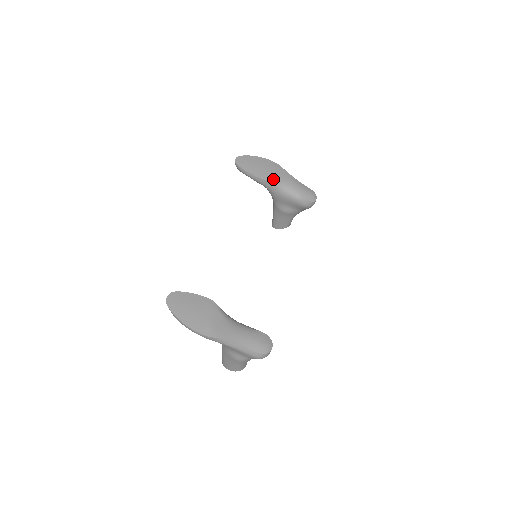
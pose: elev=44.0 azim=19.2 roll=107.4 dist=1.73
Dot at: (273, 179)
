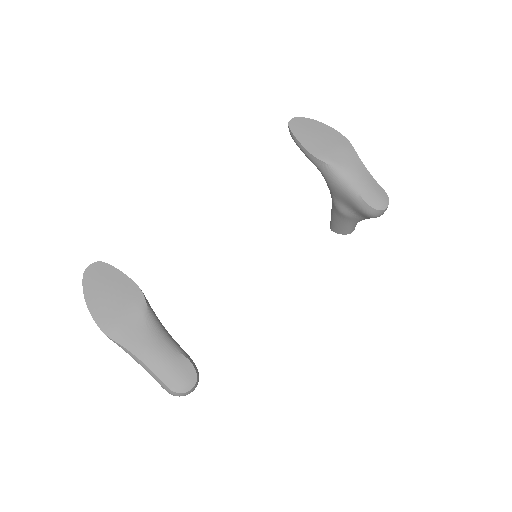
Dot at: (330, 160)
